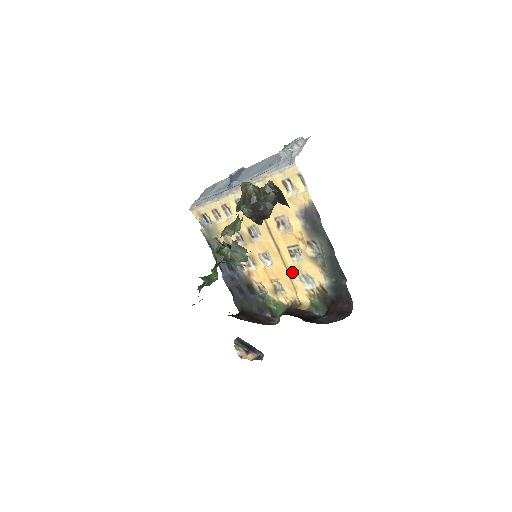
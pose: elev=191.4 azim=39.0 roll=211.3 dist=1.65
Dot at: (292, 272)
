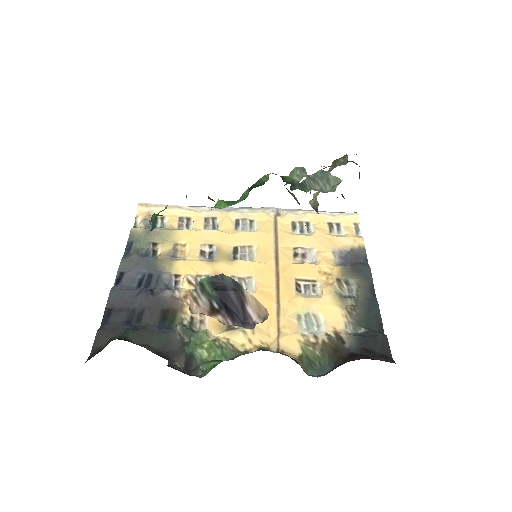
Dot at: (288, 306)
